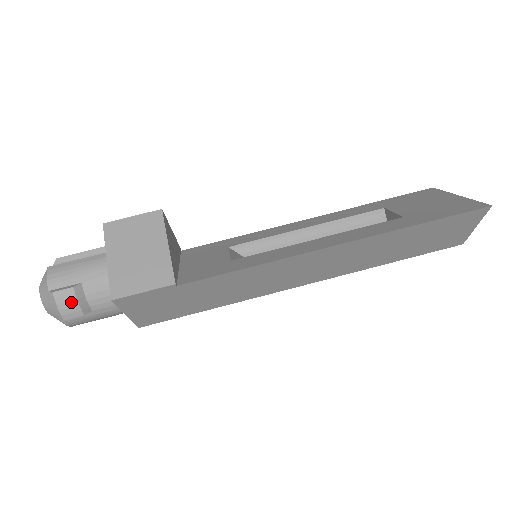
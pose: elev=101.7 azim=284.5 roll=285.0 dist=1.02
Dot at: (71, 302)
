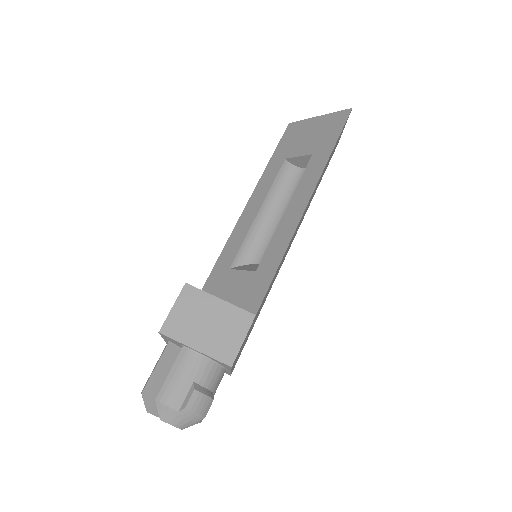
Dot at: (202, 400)
